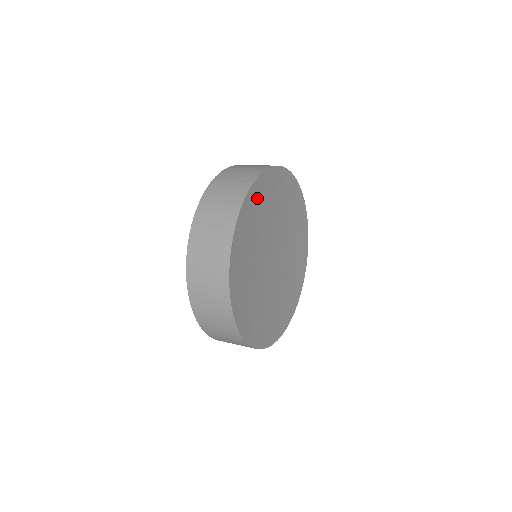
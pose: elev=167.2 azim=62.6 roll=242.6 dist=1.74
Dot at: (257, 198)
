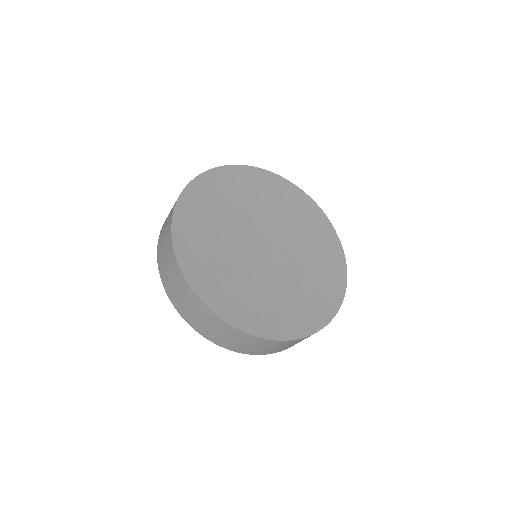
Dot at: (271, 186)
